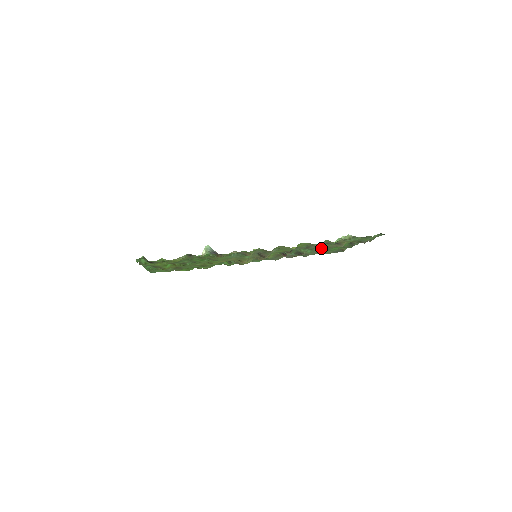
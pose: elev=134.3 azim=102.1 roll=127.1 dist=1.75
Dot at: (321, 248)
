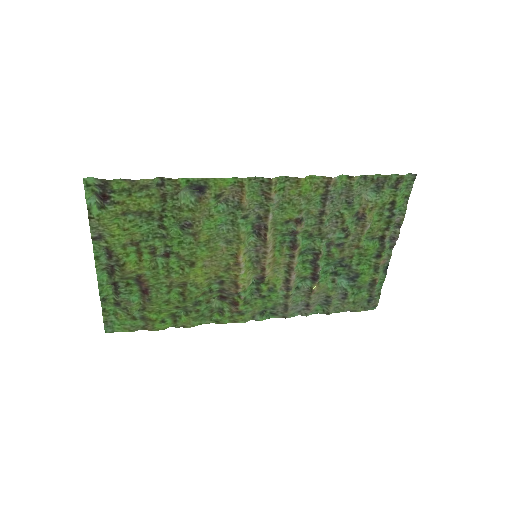
Dot at: (344, 264)
